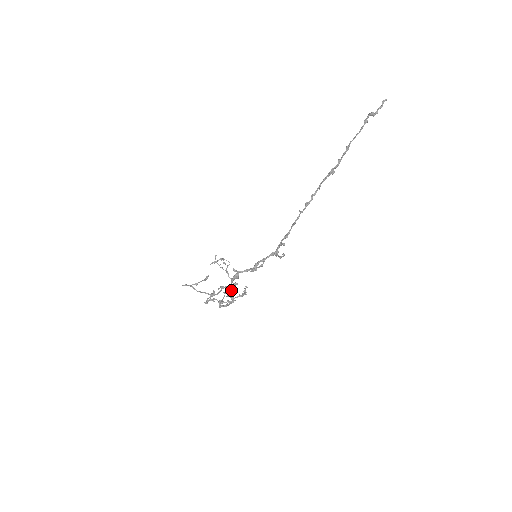
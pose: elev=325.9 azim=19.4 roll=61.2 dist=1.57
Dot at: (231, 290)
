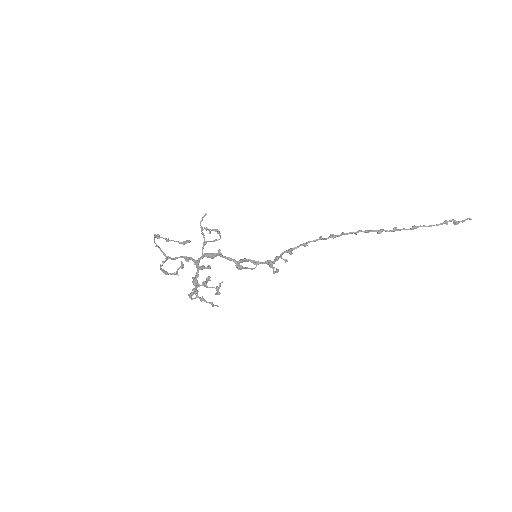
Dot at: occluded
